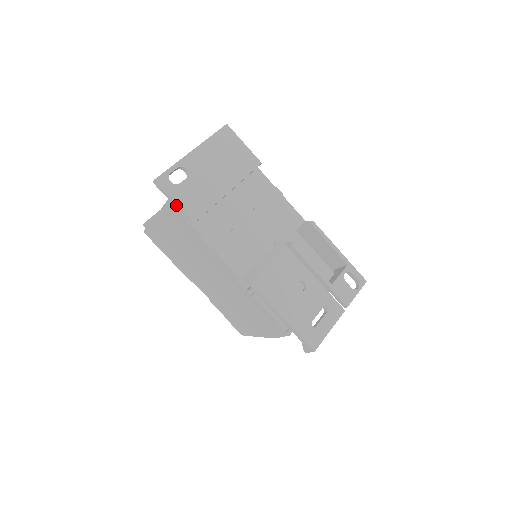
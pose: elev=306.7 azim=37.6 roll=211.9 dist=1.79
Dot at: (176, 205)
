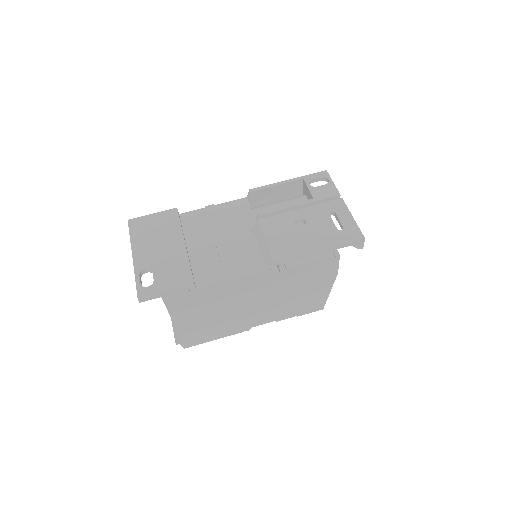
Dot at: (170, 292)
